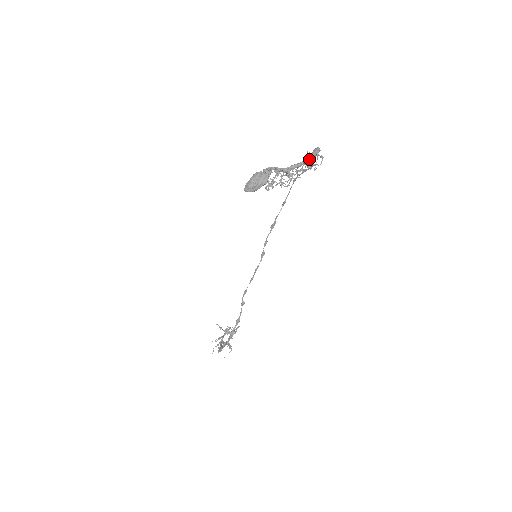
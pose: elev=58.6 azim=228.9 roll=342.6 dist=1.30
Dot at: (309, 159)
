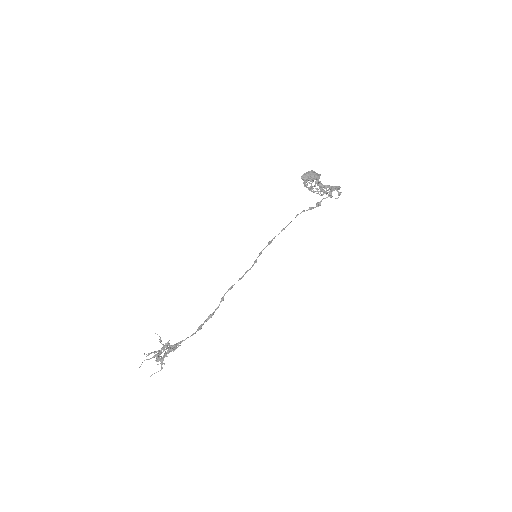
Dot at: (337, 187)
